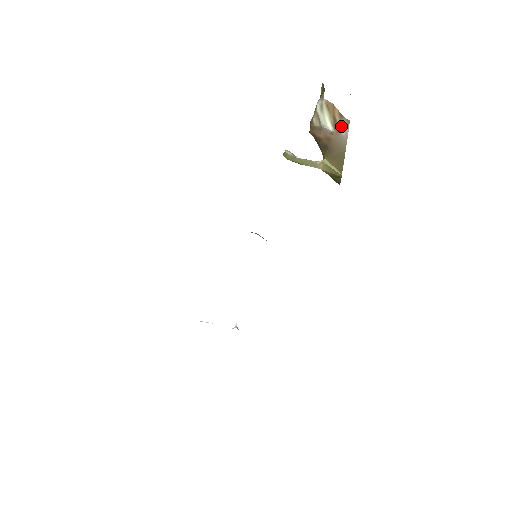
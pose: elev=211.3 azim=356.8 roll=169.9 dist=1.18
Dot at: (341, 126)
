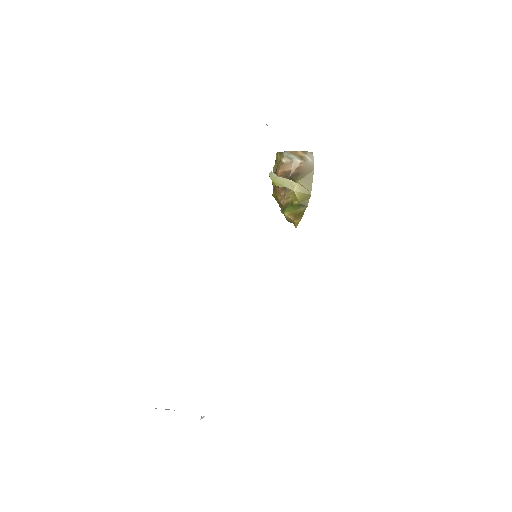
Dot at: (307, 156)
